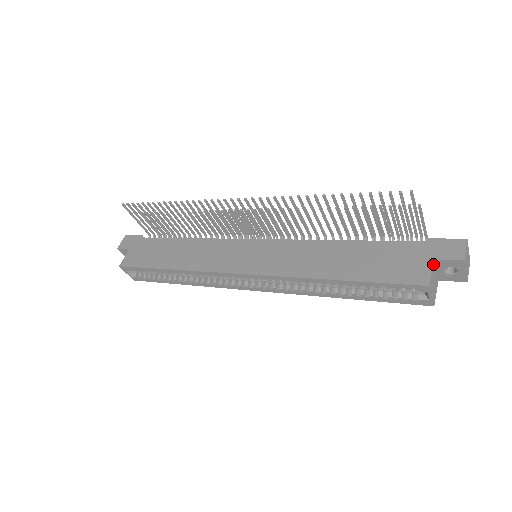
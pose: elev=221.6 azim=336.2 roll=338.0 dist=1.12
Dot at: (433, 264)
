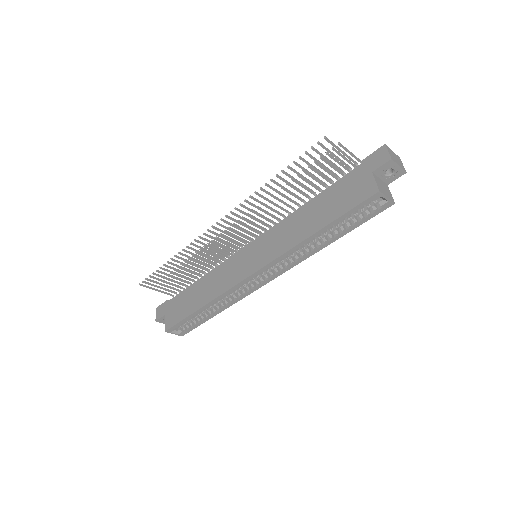
Dot at: (373, 176)
